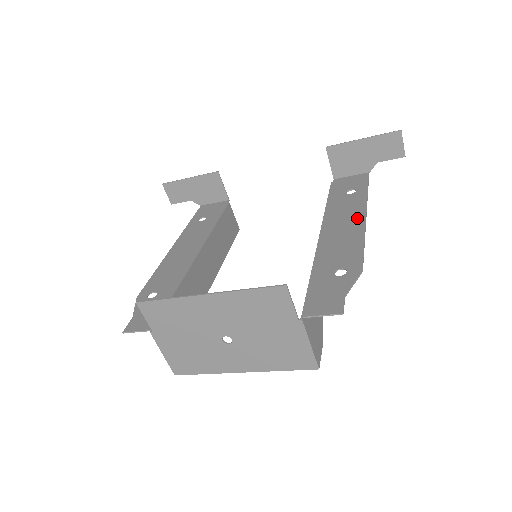
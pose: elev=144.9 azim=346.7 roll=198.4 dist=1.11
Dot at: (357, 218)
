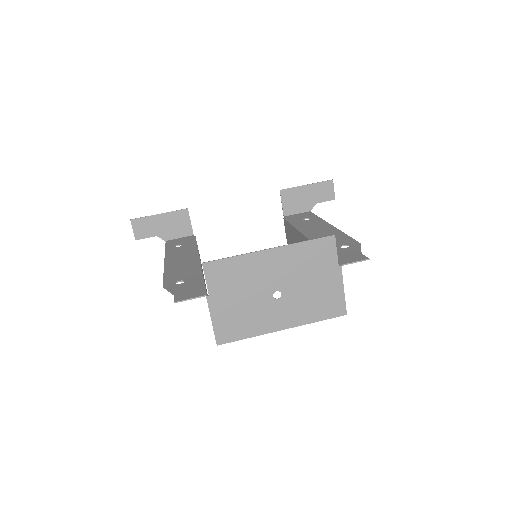
Dot at: (327, 227)
